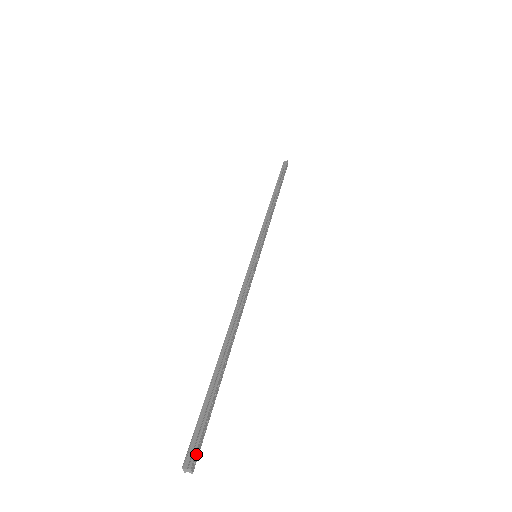
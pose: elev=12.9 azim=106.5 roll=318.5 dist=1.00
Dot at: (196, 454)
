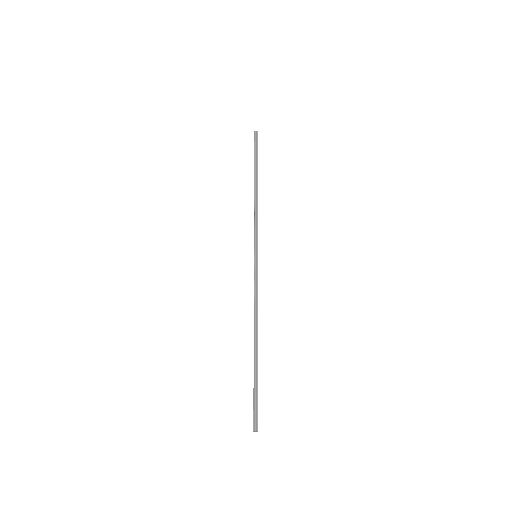
Dot at: occluded
